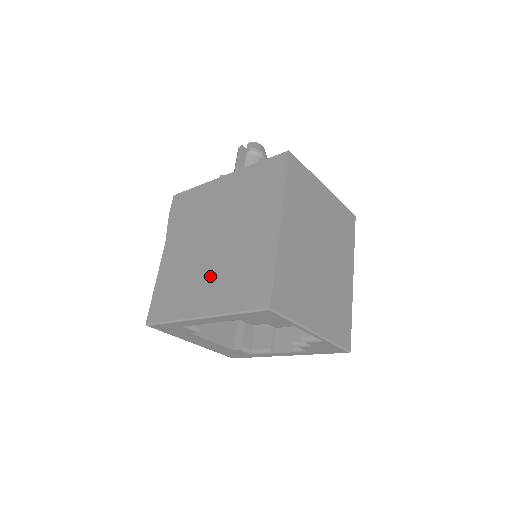
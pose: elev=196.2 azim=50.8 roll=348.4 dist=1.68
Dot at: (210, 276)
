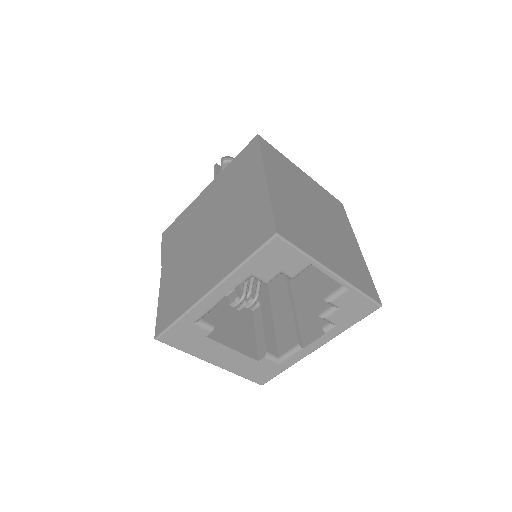
Dot at: (211, 256)
